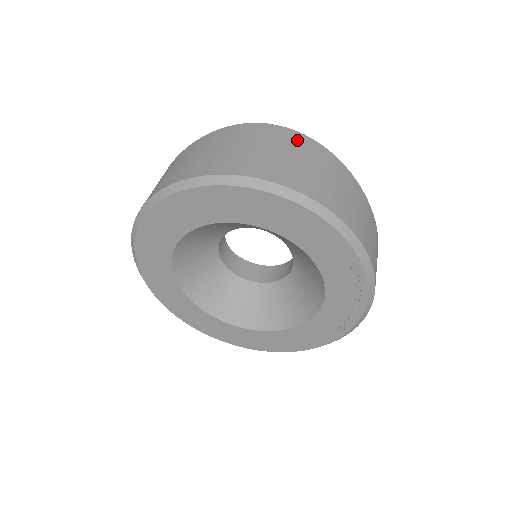
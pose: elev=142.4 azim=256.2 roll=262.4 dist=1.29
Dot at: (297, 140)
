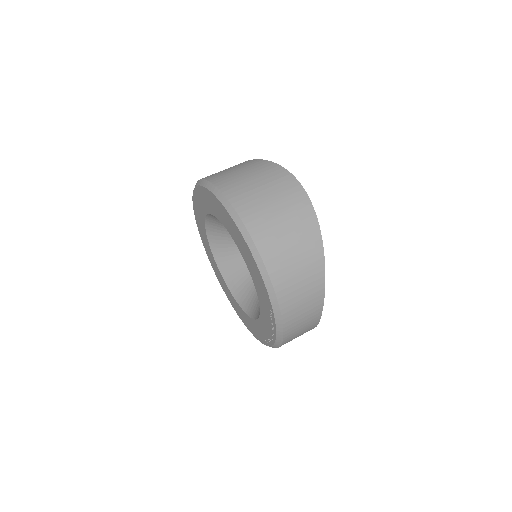
Dot at: (302, 209)
